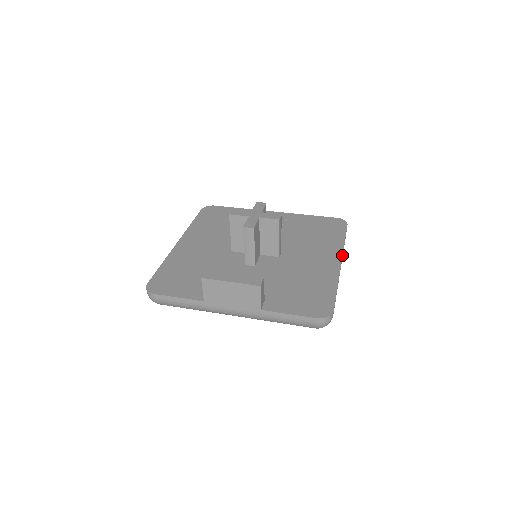
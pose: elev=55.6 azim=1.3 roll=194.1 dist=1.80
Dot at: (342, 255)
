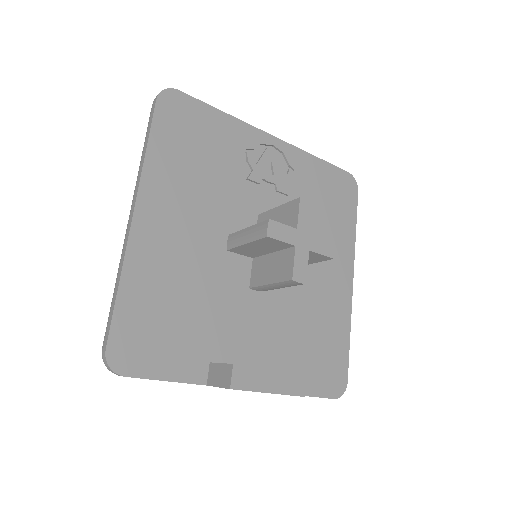
Dot at: occluded
